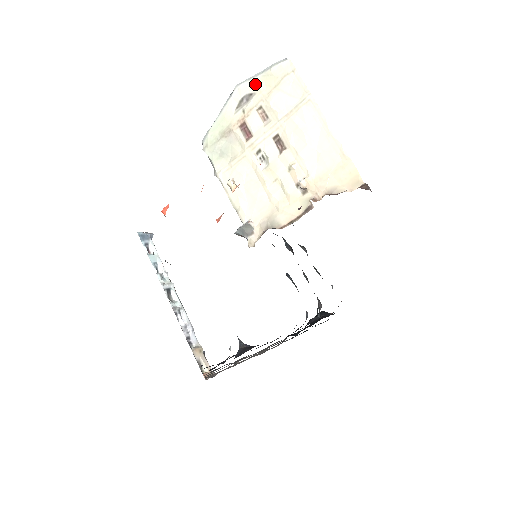
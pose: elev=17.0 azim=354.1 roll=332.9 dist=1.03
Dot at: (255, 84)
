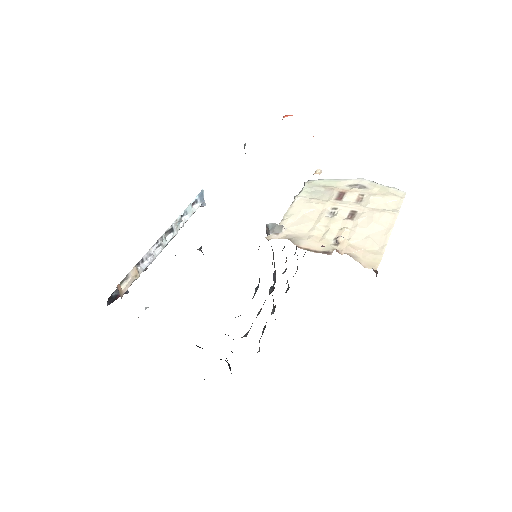
Dot at: (374, 185)
